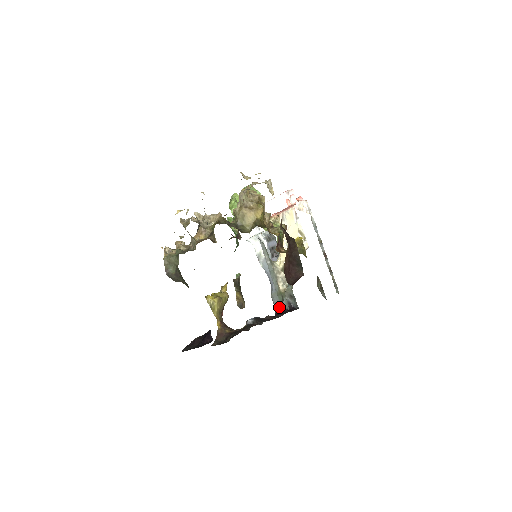
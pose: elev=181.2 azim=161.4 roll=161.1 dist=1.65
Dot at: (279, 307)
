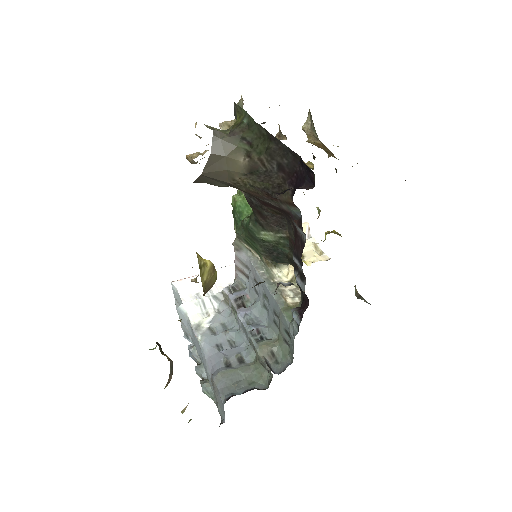
Dot at: (233, 390)
